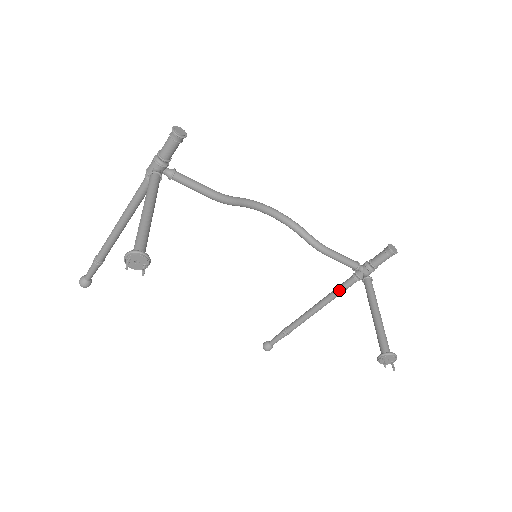
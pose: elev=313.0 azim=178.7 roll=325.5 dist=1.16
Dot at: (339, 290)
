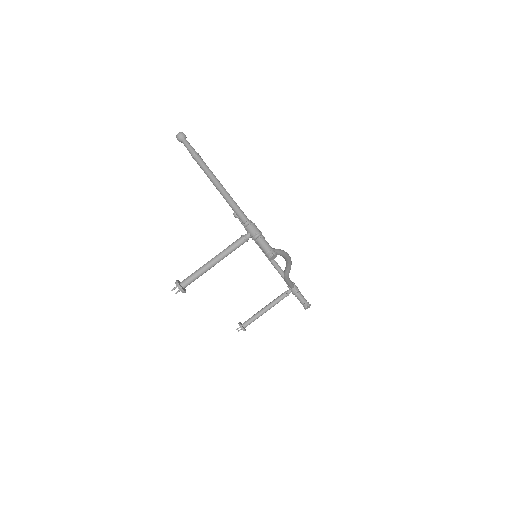
Dot at: (279, 272)
